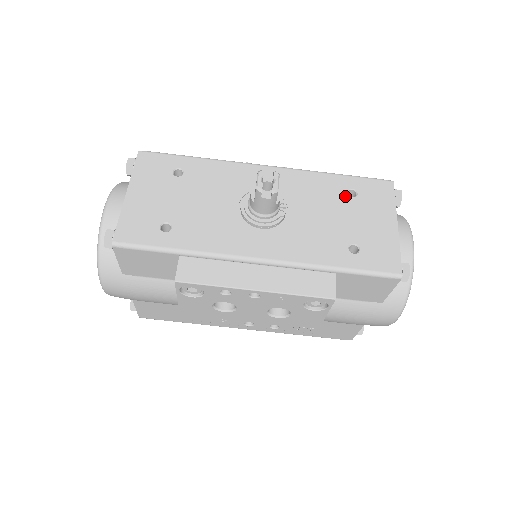
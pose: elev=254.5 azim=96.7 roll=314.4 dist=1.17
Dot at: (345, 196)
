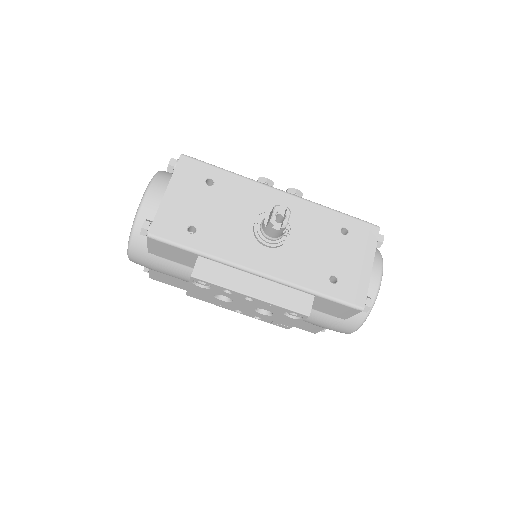
Dot at: (338, 232)
